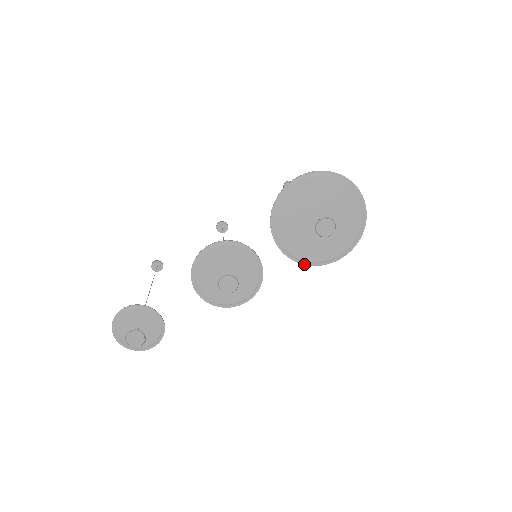
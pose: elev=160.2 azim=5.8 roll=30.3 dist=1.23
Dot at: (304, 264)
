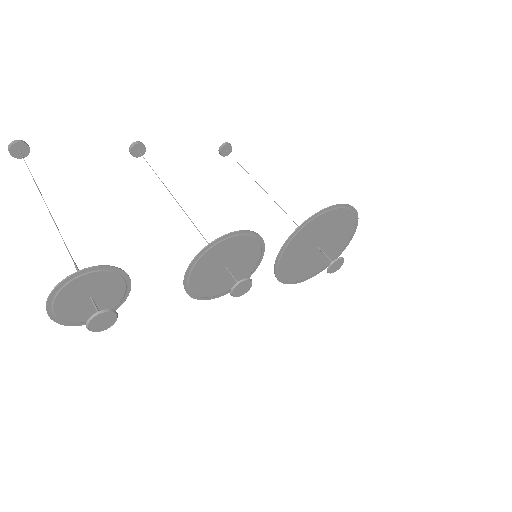
Dot at: (277, 278)
